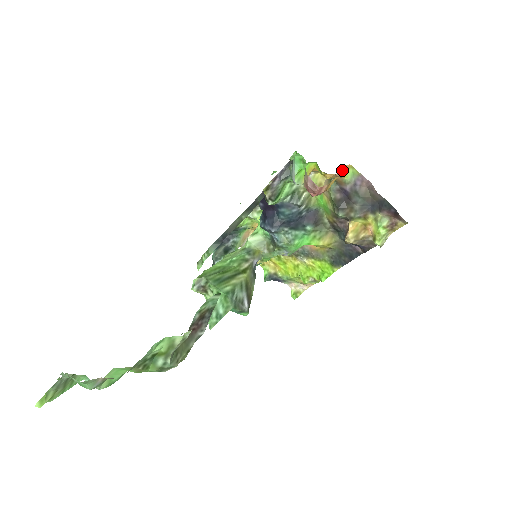
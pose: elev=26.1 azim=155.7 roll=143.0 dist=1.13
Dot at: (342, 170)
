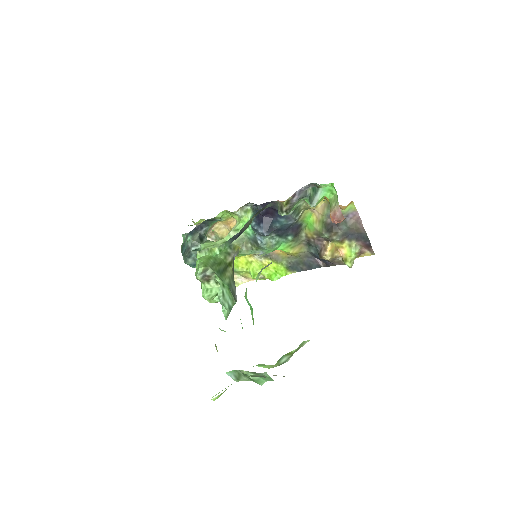
Dot at: occluded
